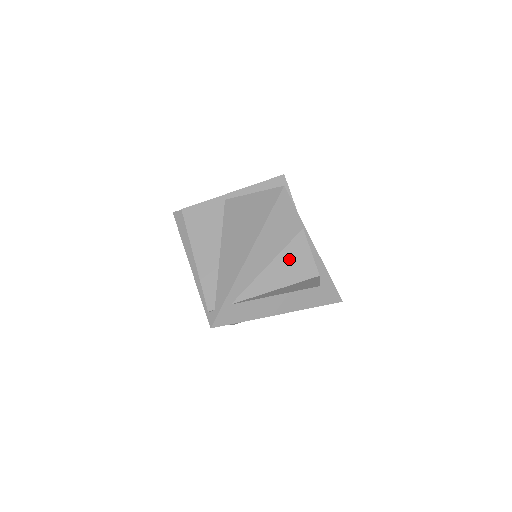
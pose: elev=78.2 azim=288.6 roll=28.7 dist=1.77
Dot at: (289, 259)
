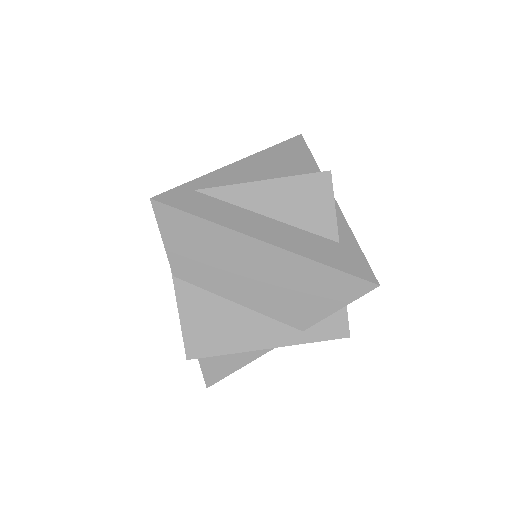
Dot at: occluded
